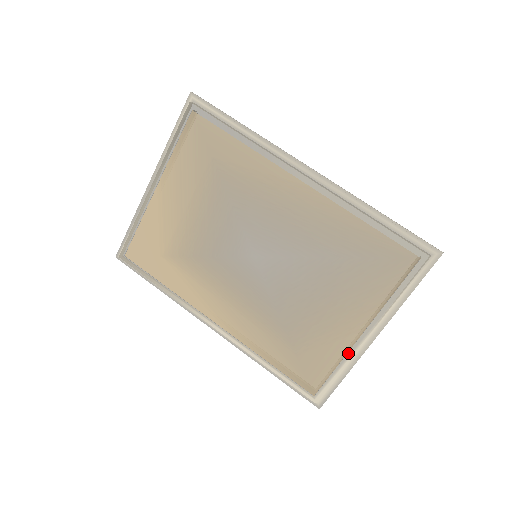
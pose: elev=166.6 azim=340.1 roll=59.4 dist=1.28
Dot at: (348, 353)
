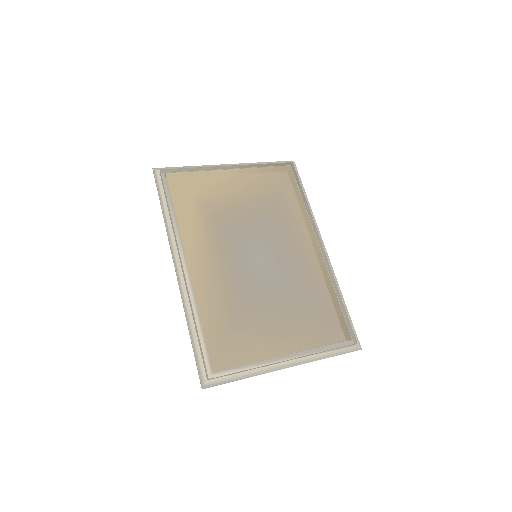
Dot at: (266, 360)
